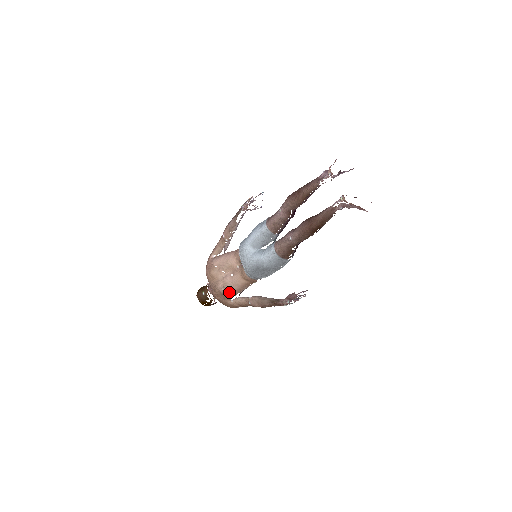
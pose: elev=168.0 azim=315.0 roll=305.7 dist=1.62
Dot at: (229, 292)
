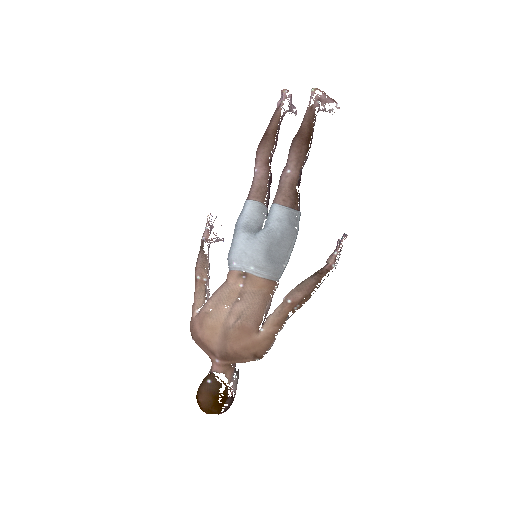
Dot at: (251, 316)
